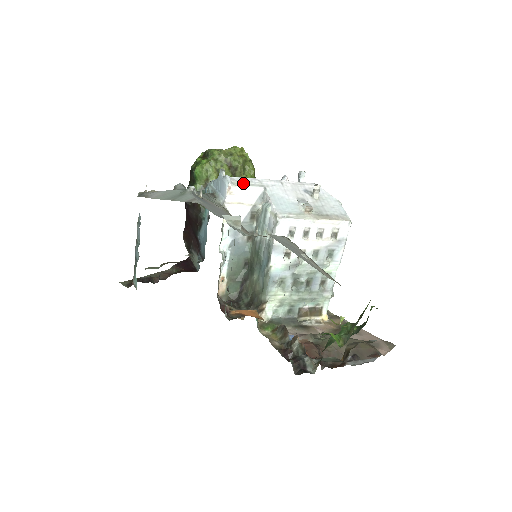
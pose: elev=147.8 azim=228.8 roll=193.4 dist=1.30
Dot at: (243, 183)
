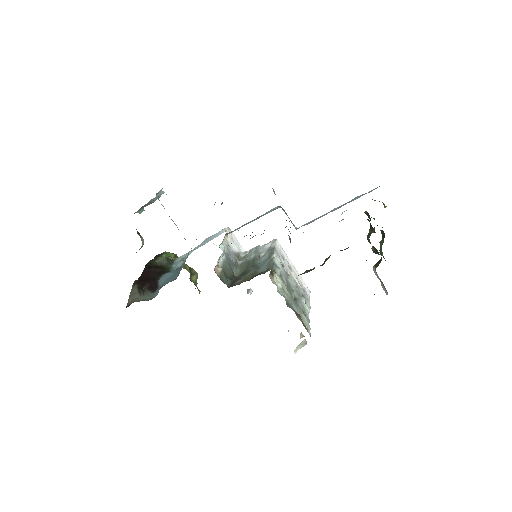
Dot at: occluded
